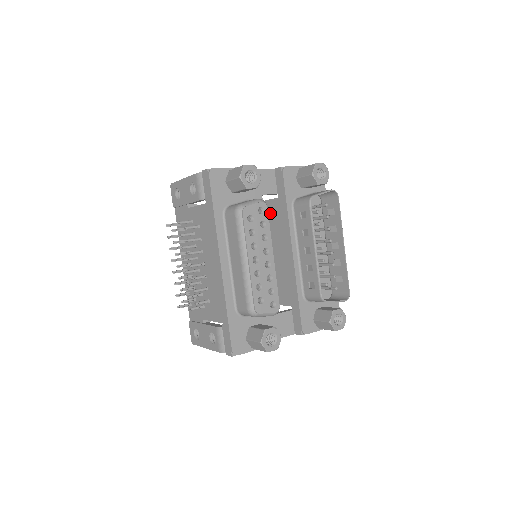
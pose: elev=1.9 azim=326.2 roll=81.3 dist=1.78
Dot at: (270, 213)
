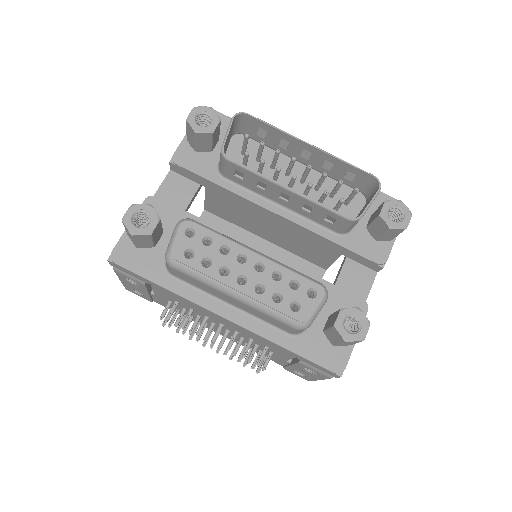
Dot at: (221, 205)
